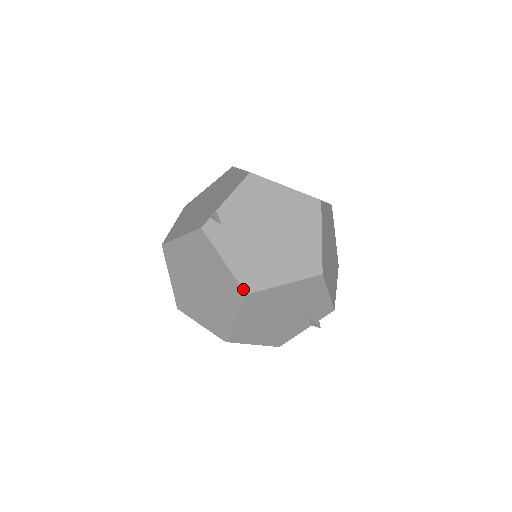
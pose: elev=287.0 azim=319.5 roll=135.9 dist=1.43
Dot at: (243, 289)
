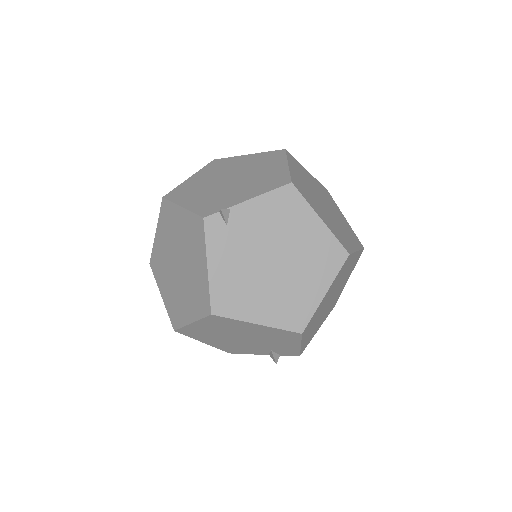
Dot at: (211, 307)
